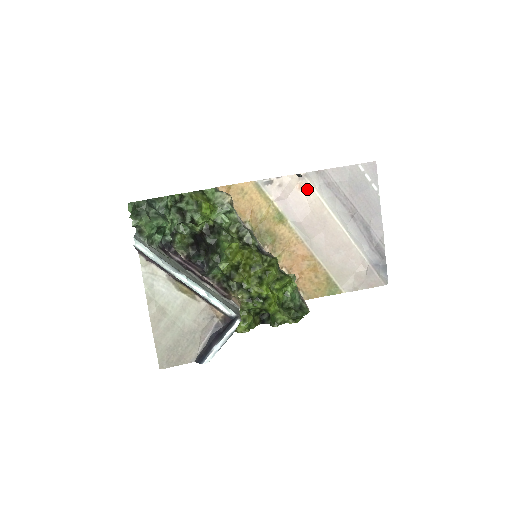
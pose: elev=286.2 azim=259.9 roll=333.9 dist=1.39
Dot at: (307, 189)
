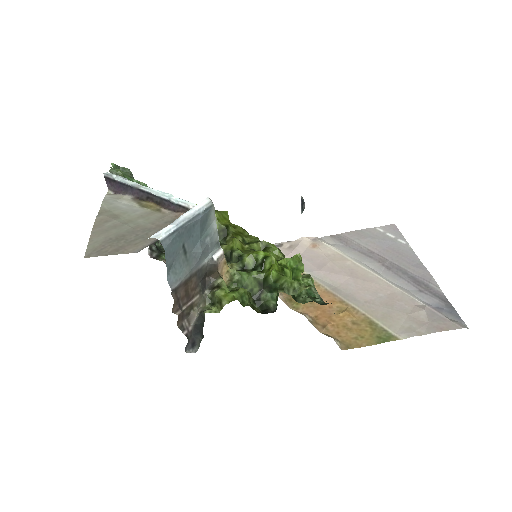
Dot at: (322, 247)
